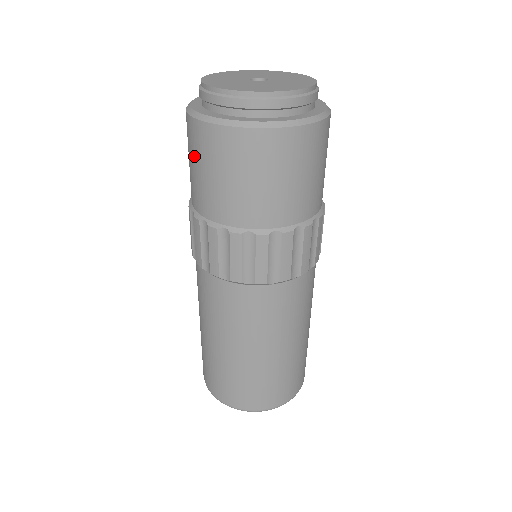
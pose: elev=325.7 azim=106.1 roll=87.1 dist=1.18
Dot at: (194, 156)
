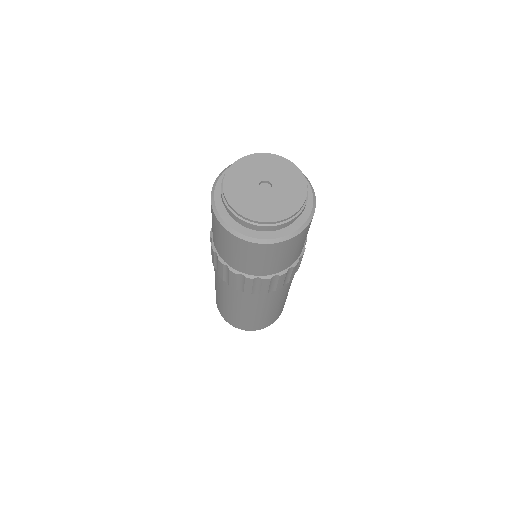
Dot at: (220, 237)
